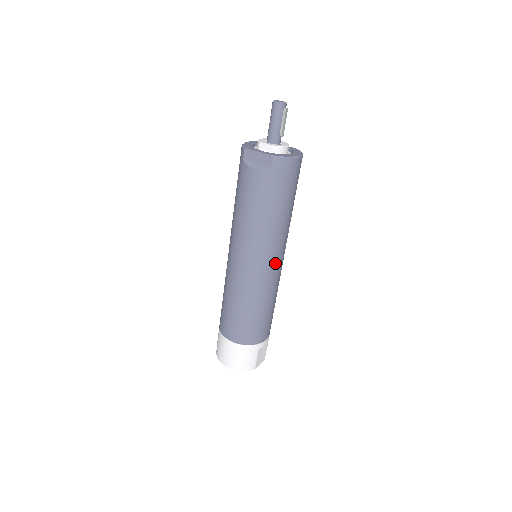
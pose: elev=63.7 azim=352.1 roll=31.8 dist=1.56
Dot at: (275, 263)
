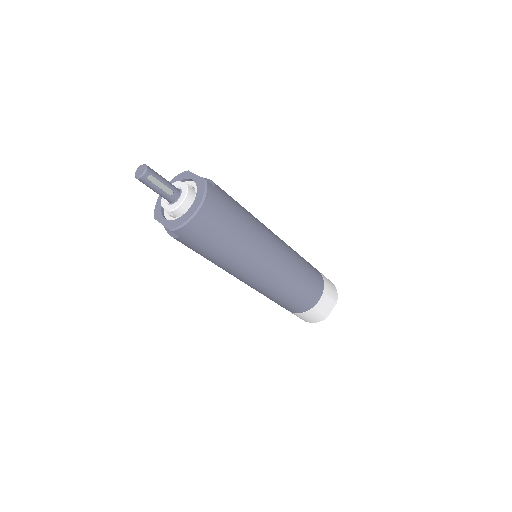
Dot at: (265, 272)
